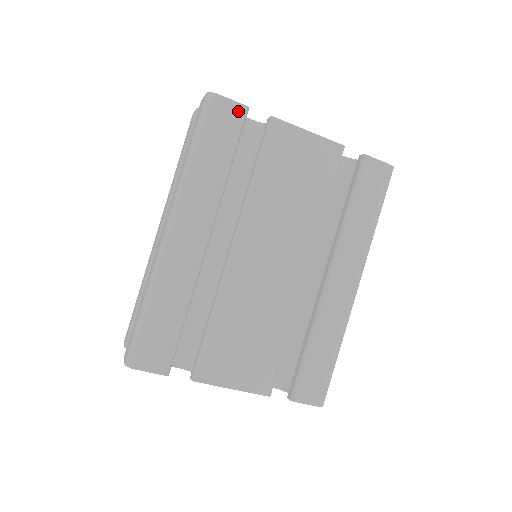
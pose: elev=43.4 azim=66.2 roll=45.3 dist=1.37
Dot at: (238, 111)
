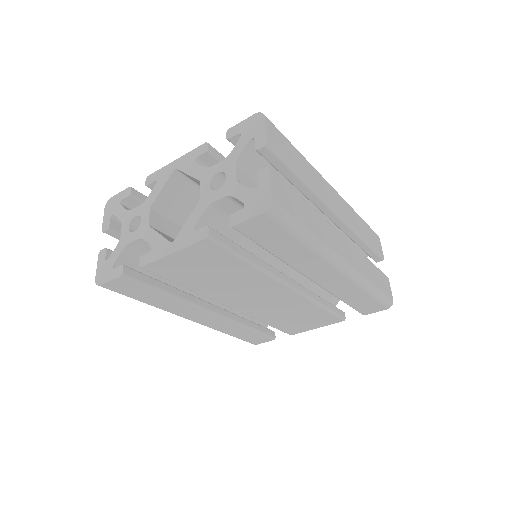
Dot at: (122, 281)
